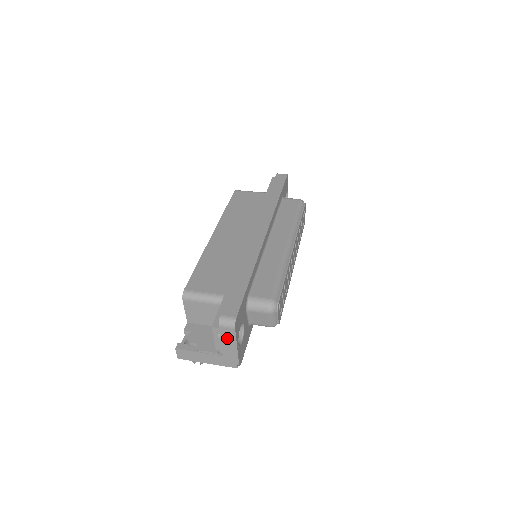
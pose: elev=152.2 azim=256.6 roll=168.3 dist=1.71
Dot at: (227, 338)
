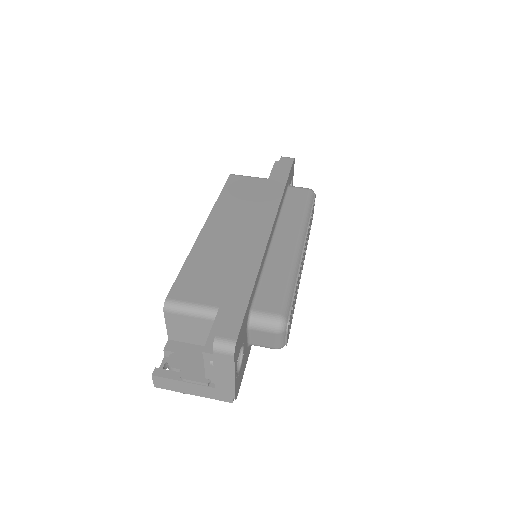
Dot at: (222, 366)
